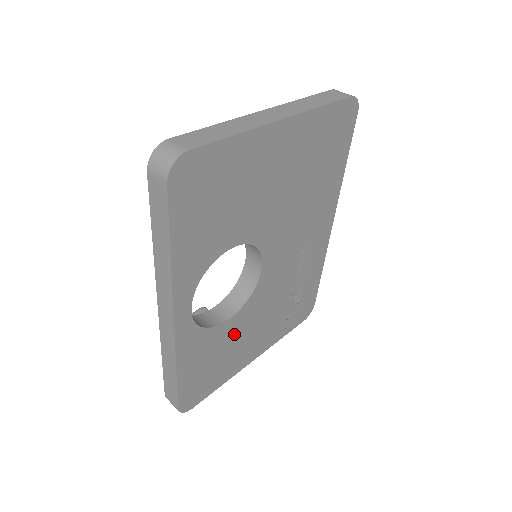
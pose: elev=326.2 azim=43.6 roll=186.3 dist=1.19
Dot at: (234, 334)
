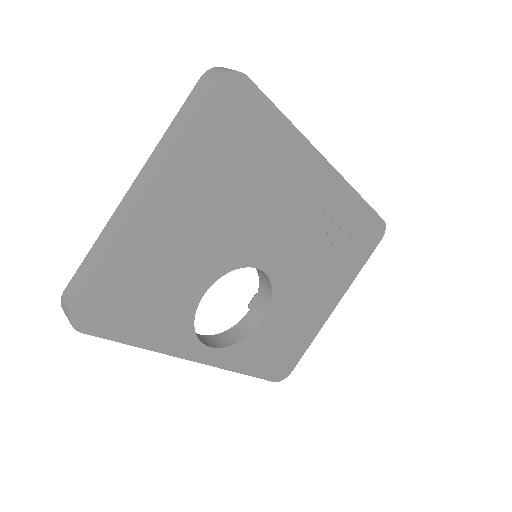
Dot at: (284, 317)
